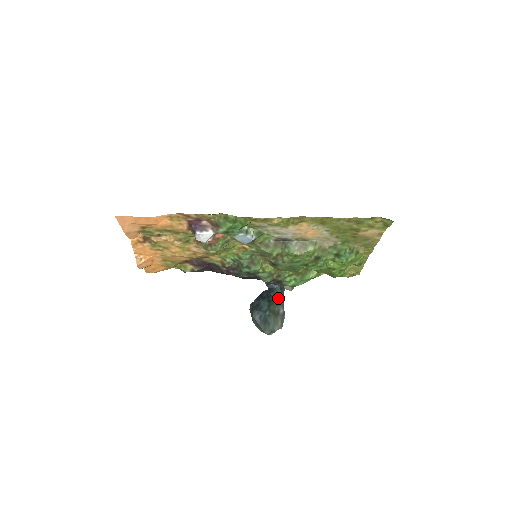
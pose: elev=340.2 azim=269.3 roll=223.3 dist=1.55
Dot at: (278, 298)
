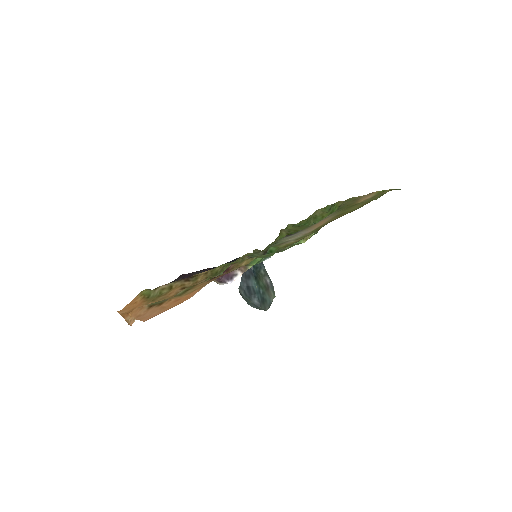
Dot at: (260, 270)
